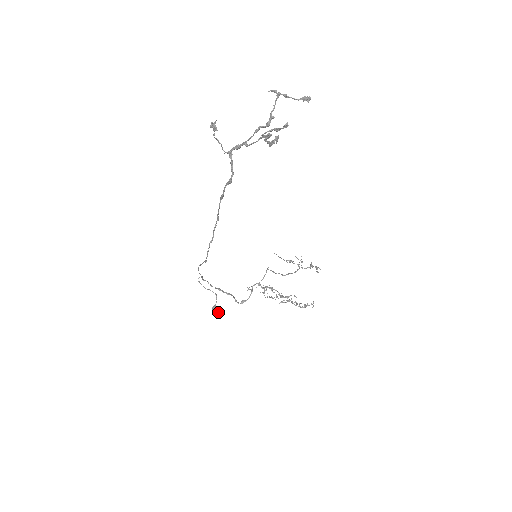
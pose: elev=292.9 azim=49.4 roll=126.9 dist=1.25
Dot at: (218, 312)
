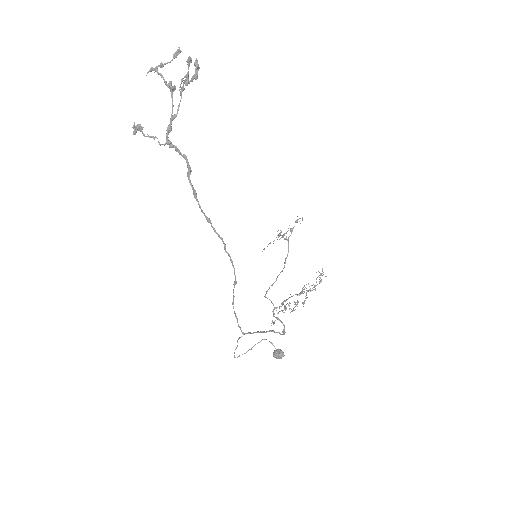
Dot at: (282, 352)
